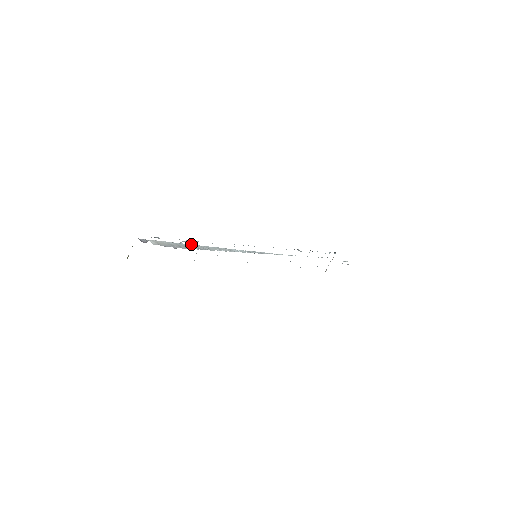
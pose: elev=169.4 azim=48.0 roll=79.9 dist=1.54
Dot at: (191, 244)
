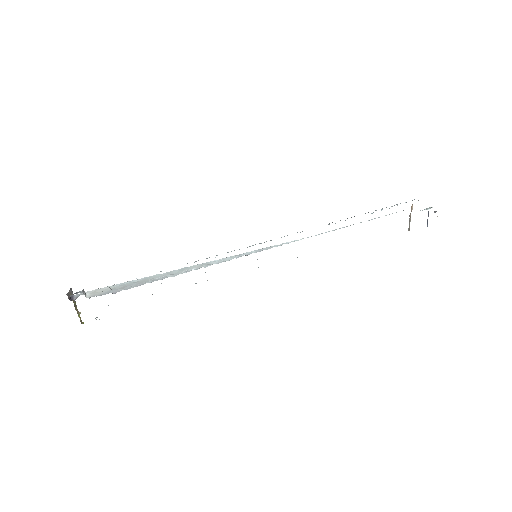
Dot at: occluded
